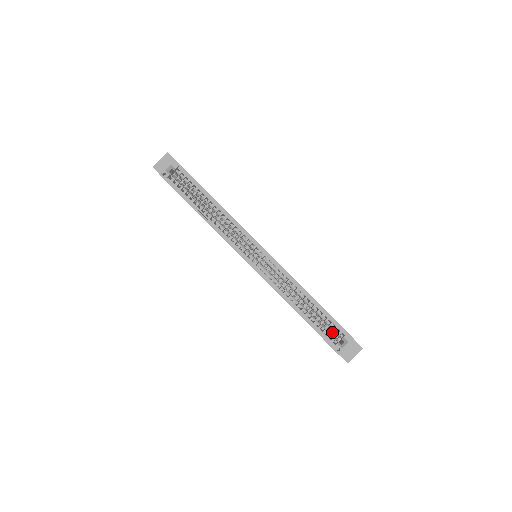
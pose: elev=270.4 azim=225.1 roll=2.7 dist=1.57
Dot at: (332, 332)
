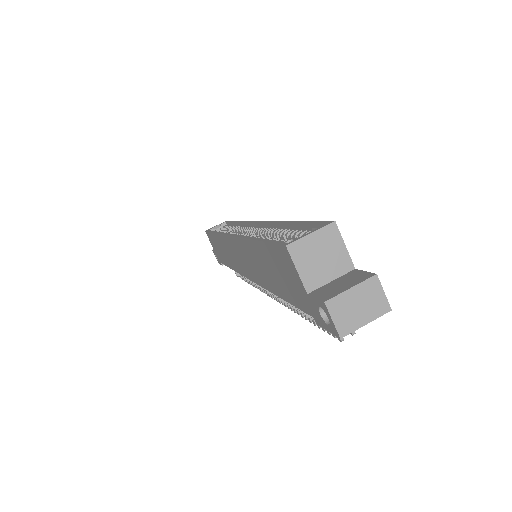
Dot at: occluded
